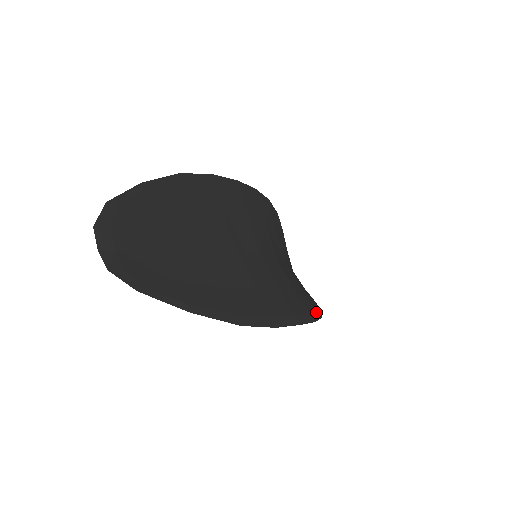
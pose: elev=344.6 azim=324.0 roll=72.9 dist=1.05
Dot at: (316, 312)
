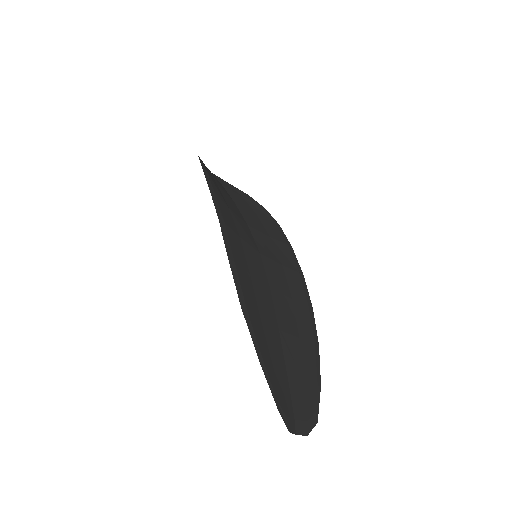
Dot at: (278, 228)
